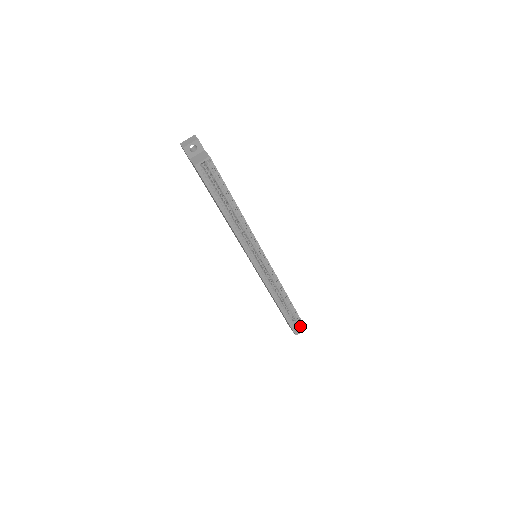
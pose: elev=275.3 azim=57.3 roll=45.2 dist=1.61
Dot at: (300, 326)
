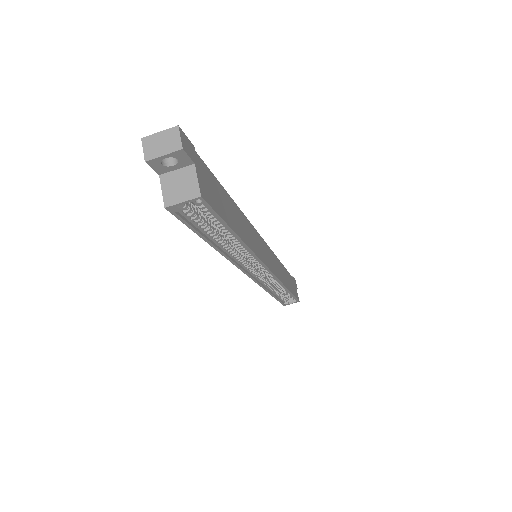
Dot at: (293, 299)
